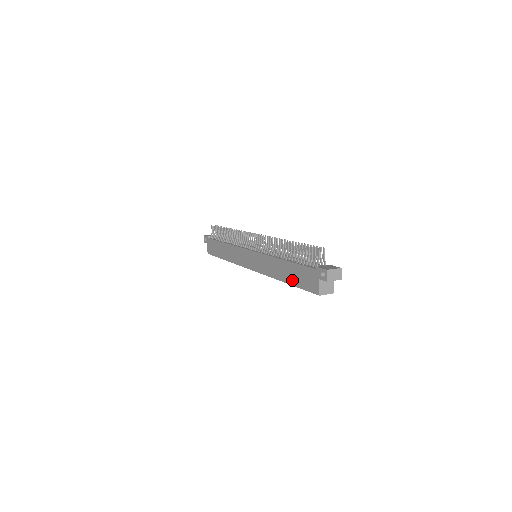
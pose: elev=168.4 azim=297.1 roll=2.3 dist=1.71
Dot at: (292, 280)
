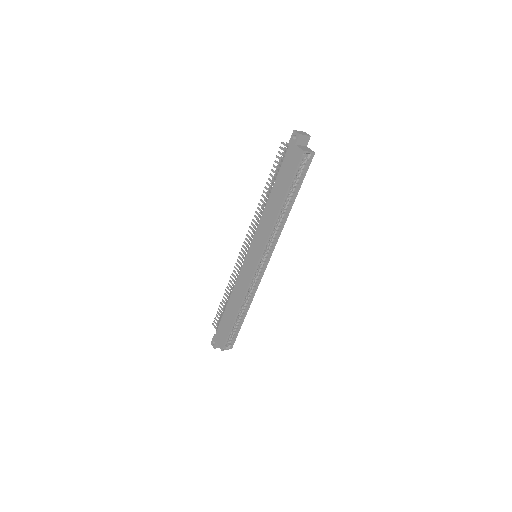
Dot at: (284, 189)
